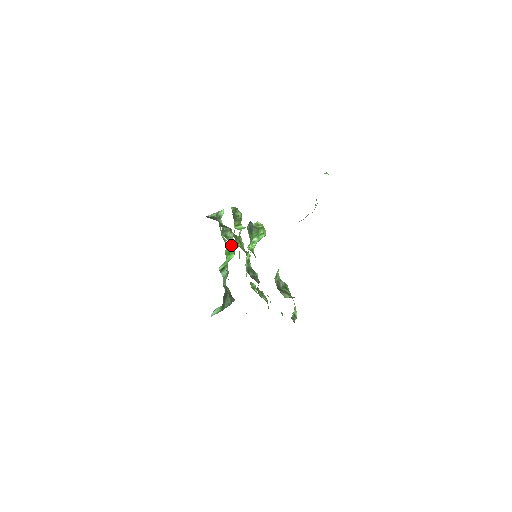
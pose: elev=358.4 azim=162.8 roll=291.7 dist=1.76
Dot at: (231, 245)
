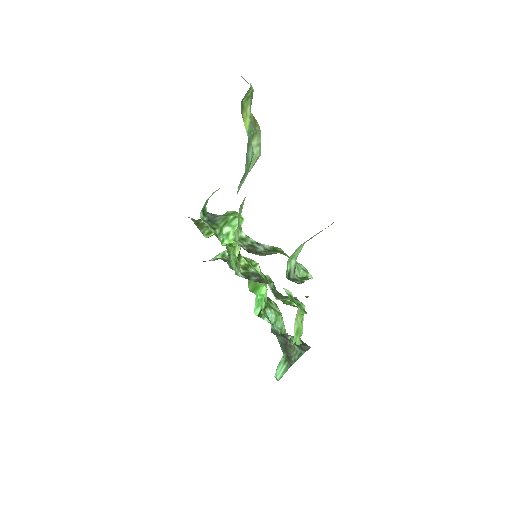
Dot at: occluded
